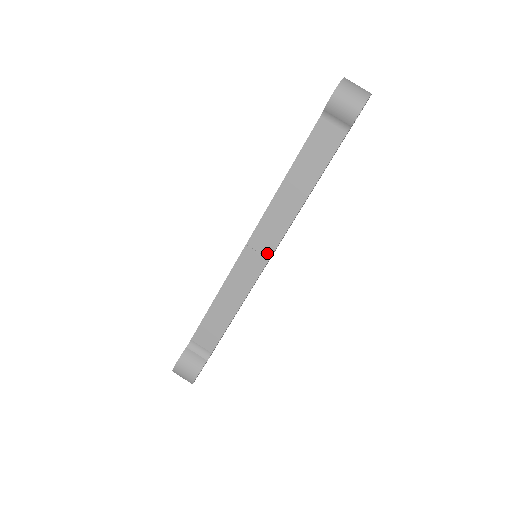
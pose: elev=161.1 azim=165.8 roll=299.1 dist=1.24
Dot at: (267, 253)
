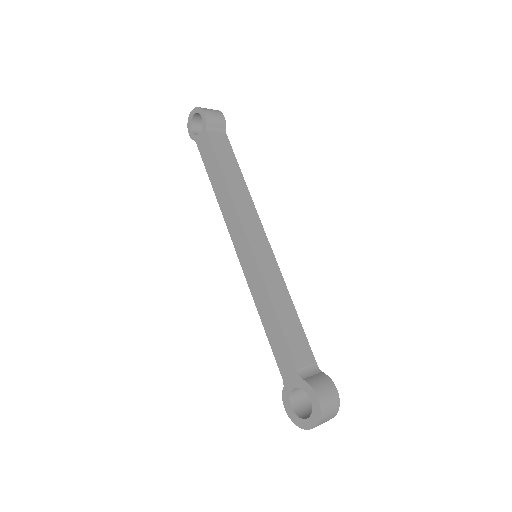
Dot at: (264, 239)
